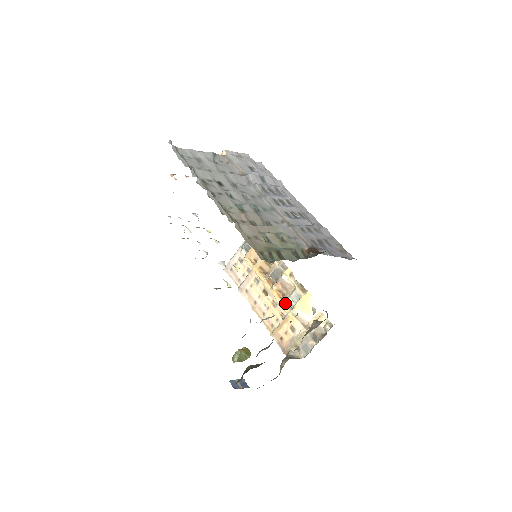
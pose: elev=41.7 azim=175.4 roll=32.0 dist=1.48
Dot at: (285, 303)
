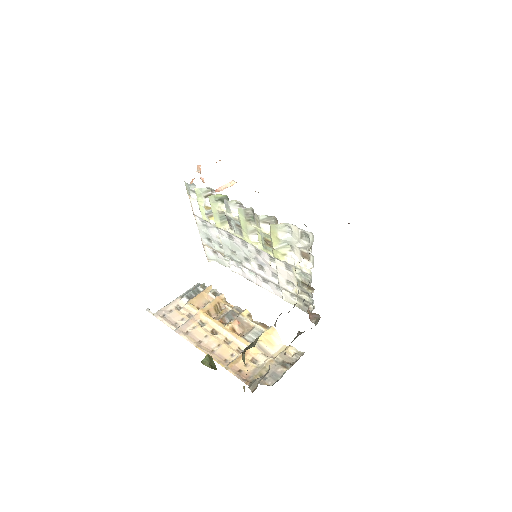
Dot at: (244, 337)
